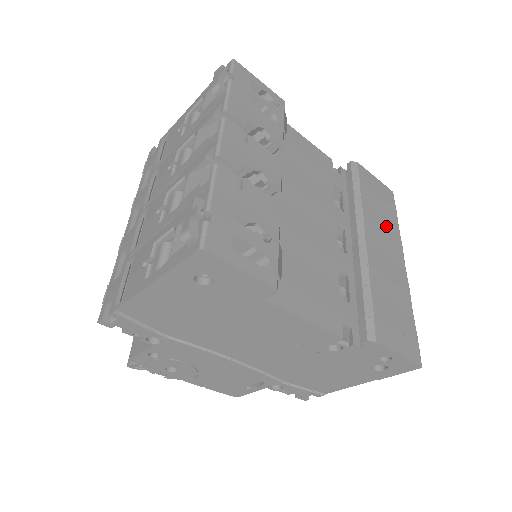
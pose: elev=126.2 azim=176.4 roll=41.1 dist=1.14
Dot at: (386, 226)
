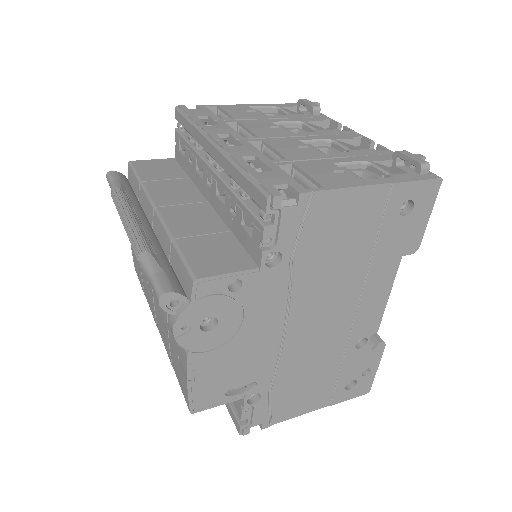
Dot at: occluded
